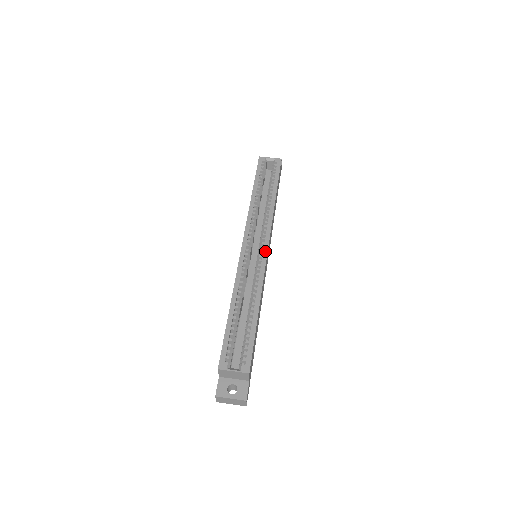
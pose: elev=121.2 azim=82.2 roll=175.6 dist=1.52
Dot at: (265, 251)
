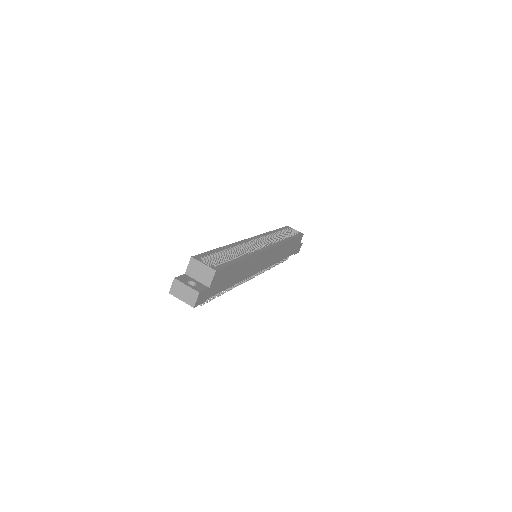
Dot at: (267, 247)
